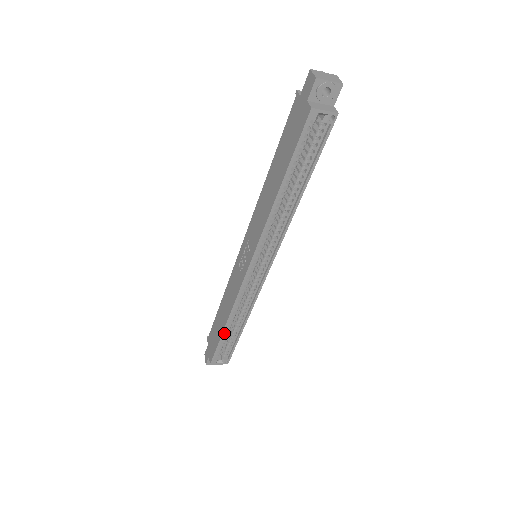
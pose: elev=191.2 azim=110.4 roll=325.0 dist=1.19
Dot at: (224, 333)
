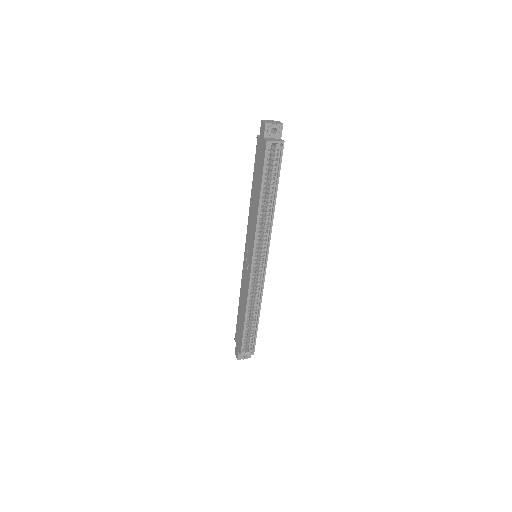
Dot at: (245, 324)
